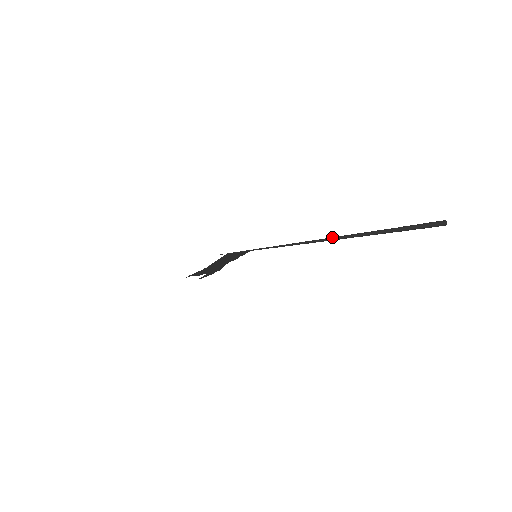
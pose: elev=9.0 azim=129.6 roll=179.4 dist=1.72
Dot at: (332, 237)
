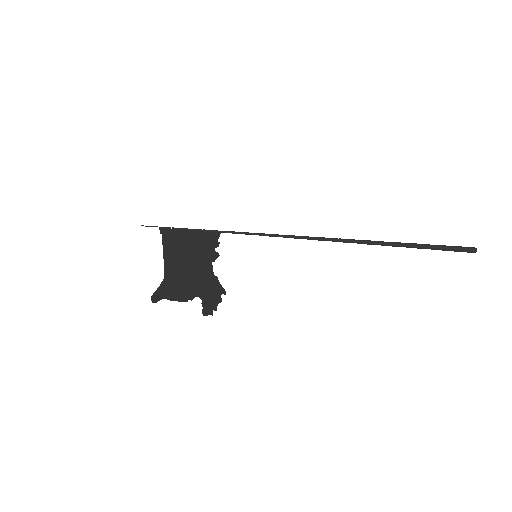
Dot at: (357, 240)
